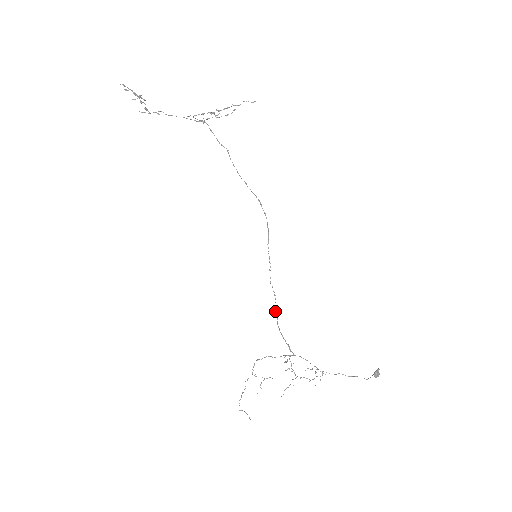
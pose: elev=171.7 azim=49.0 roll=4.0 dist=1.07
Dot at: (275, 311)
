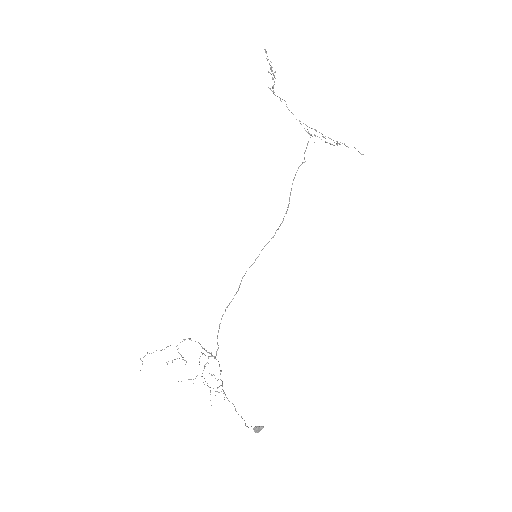
Dot at: (229, 304)
